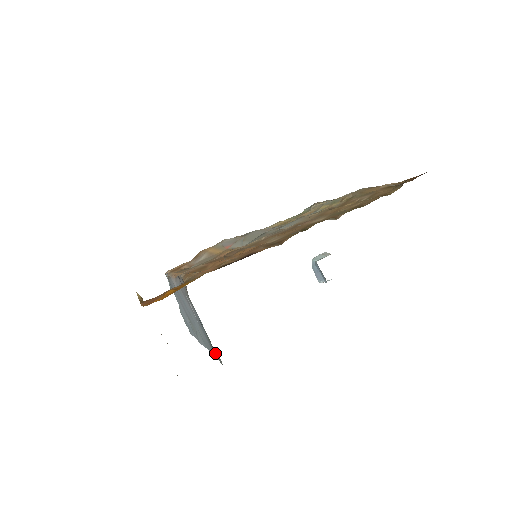
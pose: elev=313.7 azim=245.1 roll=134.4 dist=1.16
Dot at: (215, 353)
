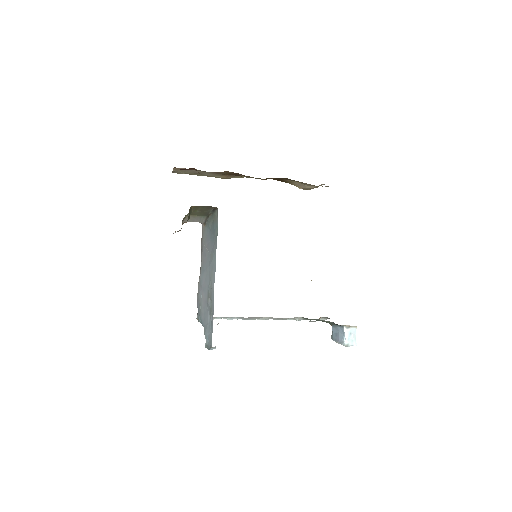
Dot at: (215, 219)
